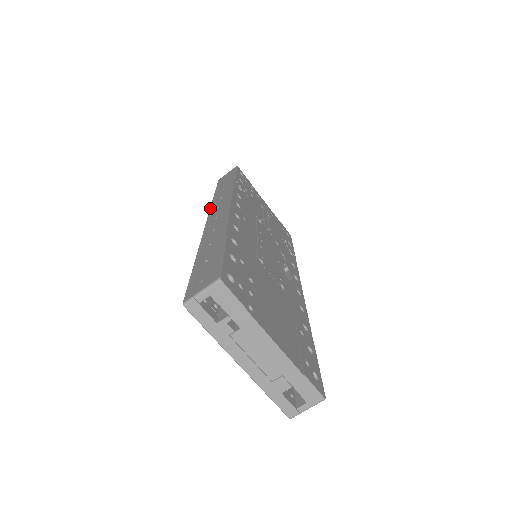
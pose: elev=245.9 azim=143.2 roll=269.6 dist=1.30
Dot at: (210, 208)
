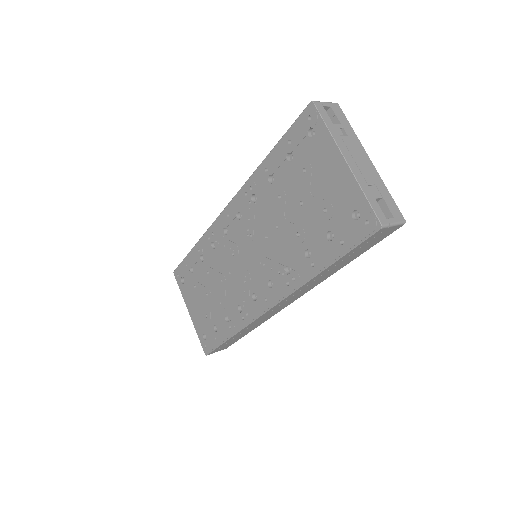
Dot at: occluded
